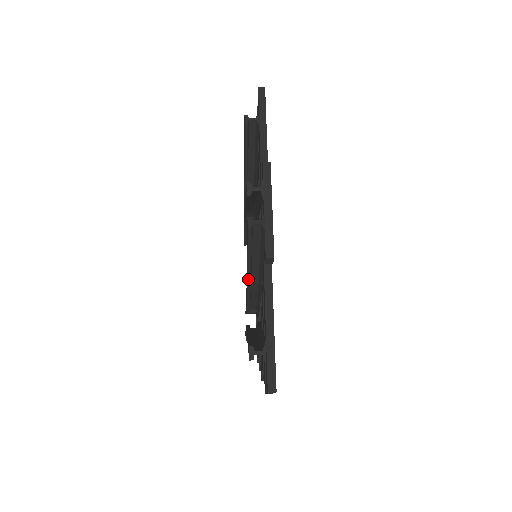
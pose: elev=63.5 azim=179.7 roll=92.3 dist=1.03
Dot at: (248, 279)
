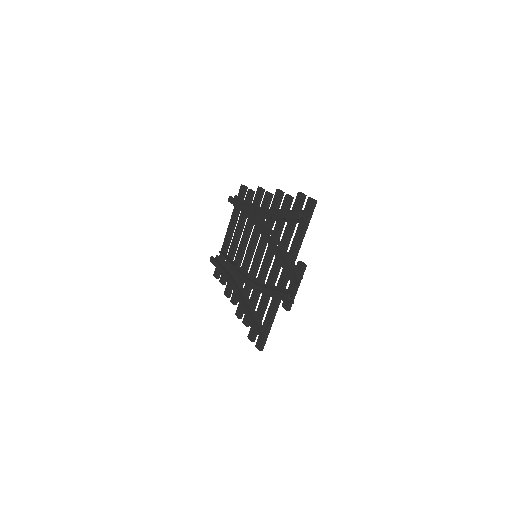
Dot at: (262, 293)
